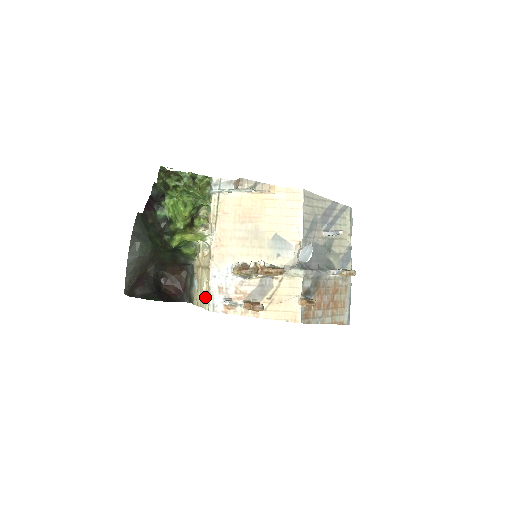
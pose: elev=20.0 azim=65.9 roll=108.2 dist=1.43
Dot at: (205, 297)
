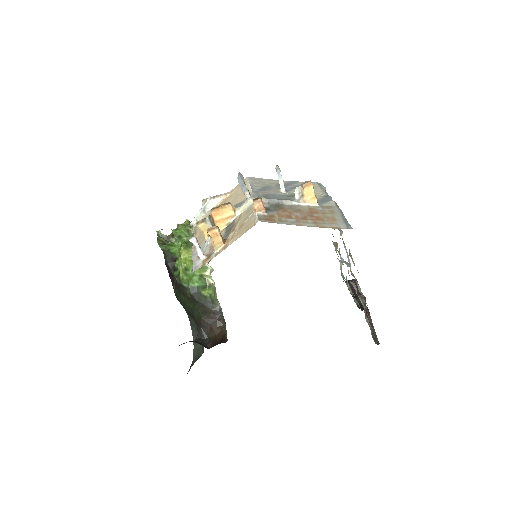
Dot at: occluded
